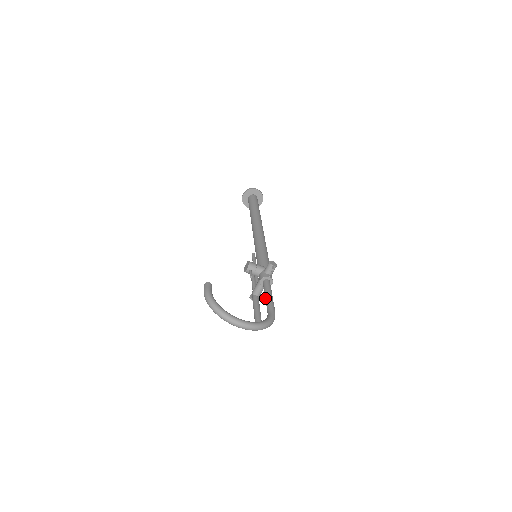
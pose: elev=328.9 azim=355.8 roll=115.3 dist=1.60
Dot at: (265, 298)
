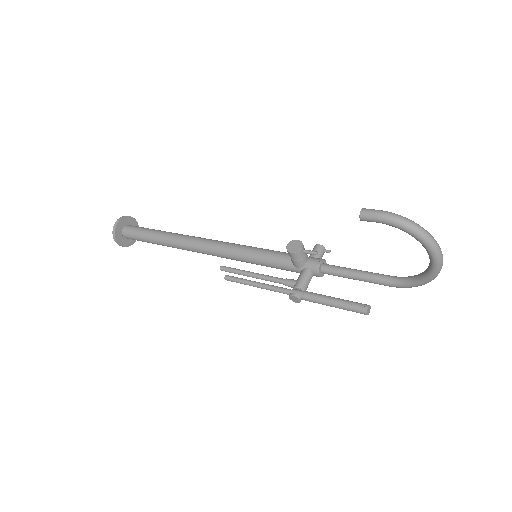
Dot at: (359, 273)
